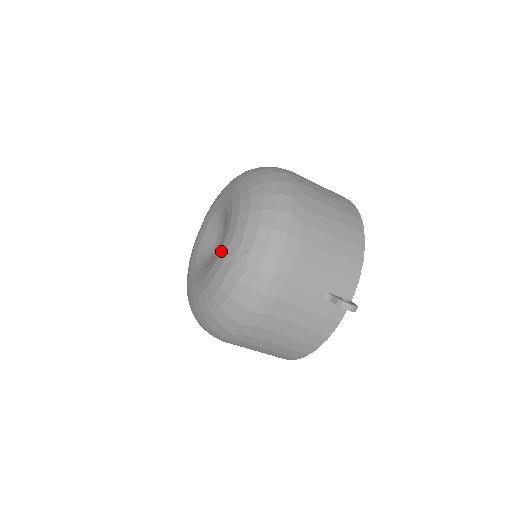
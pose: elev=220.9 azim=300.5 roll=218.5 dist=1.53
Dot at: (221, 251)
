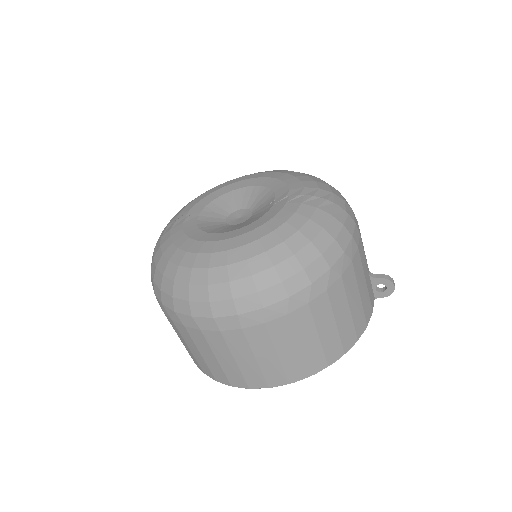
Dot at: (290, 196)
